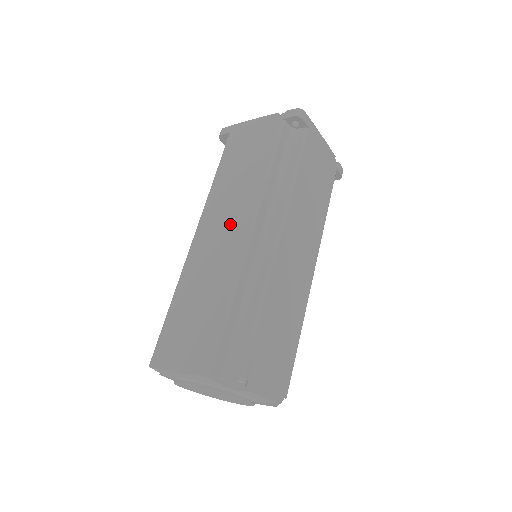
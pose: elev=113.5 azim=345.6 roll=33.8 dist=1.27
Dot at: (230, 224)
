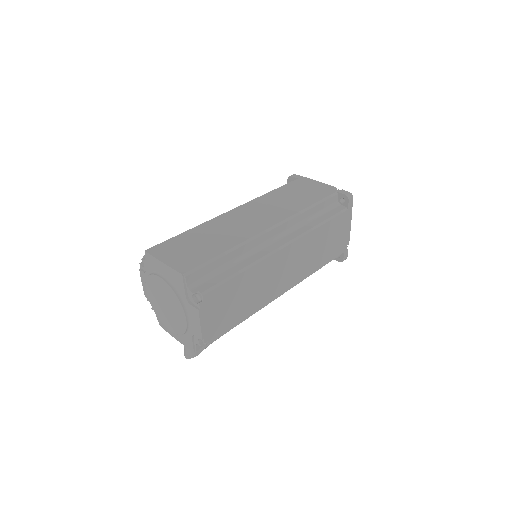
Dot at: (261, 217)
